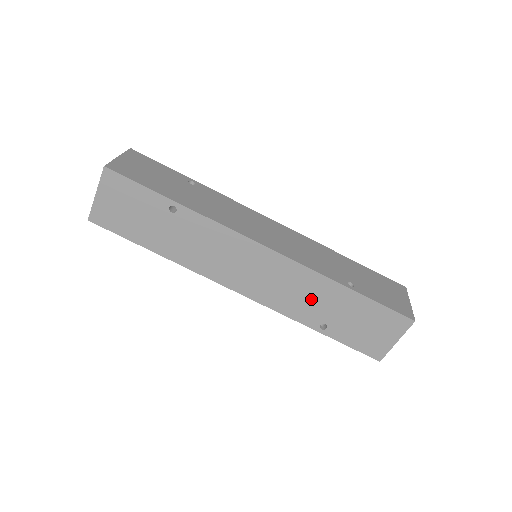
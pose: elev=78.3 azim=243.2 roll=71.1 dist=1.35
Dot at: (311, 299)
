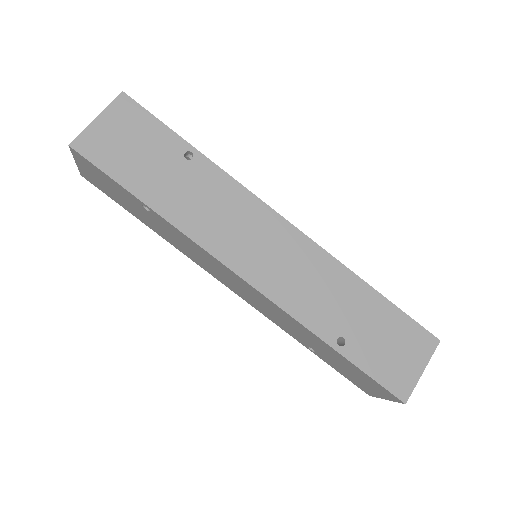
Dot at: (297, 331)
